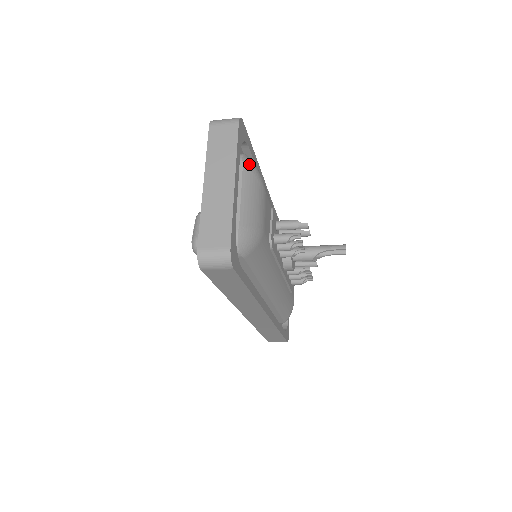
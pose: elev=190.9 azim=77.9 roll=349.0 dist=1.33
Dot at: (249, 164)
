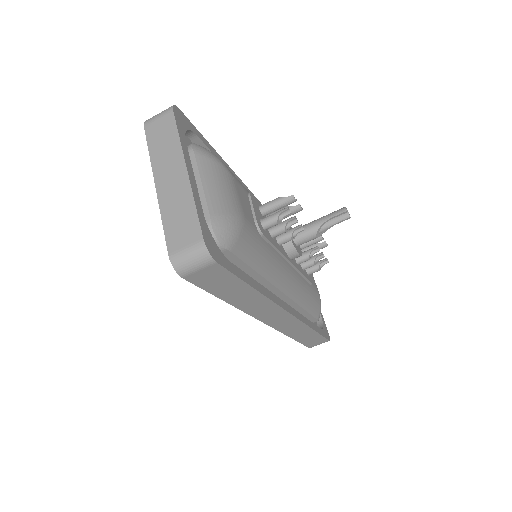
Dot at: (202, 151)
